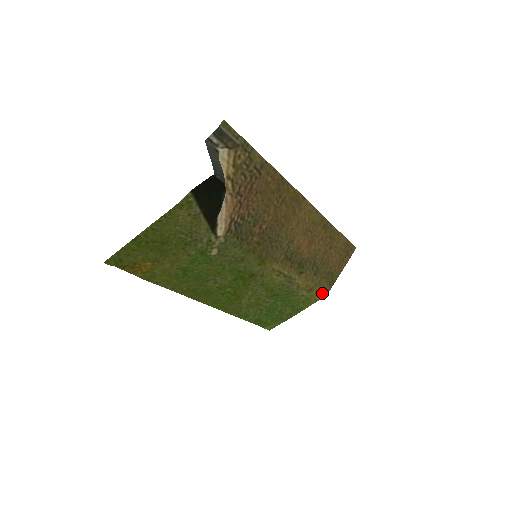
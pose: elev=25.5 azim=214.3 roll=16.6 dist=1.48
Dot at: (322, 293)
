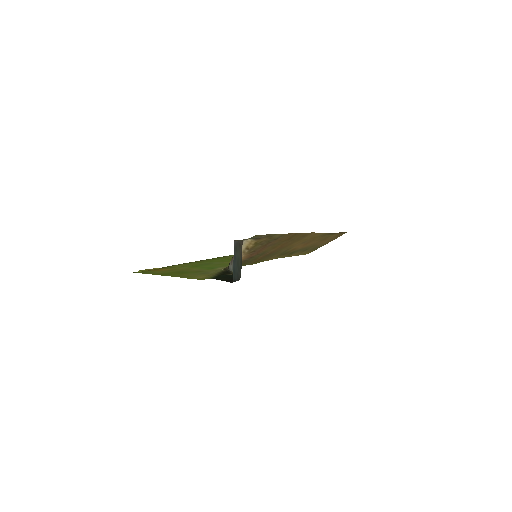
Dot at: (304, 254)
